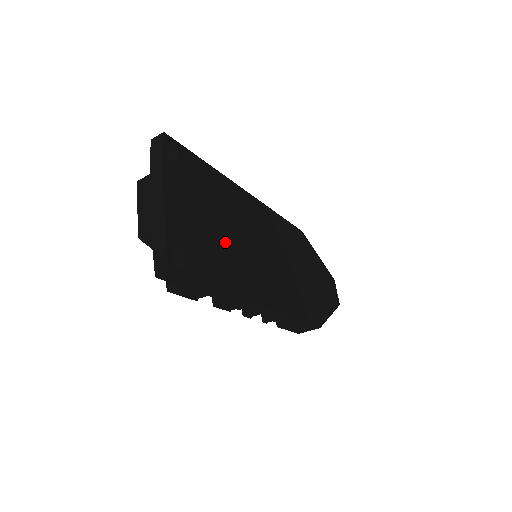
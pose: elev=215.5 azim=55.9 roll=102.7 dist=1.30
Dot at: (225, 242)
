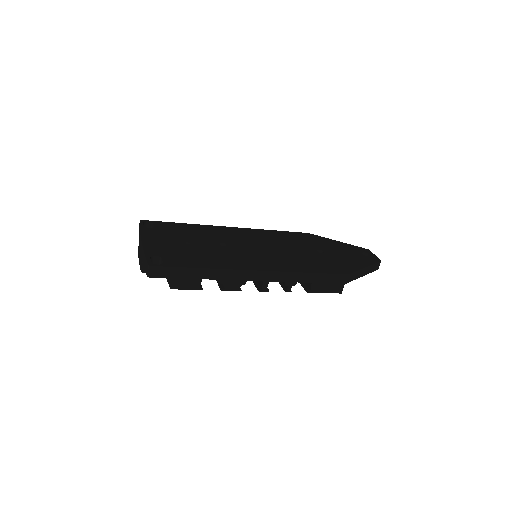
Dot at: (206, 249)
